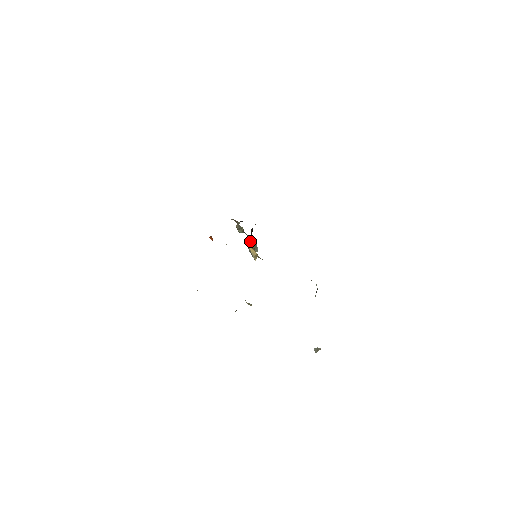
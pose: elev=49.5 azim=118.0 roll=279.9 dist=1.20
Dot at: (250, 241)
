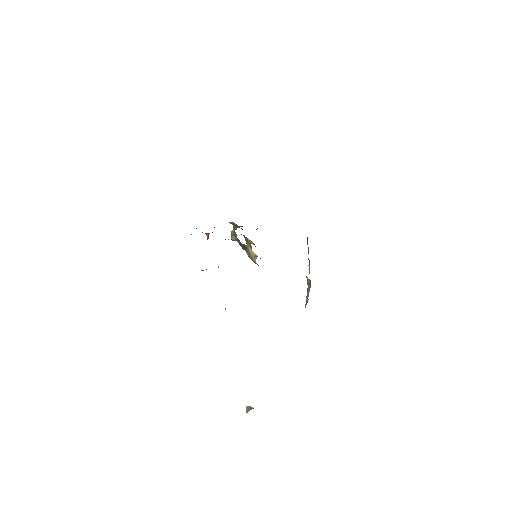
Dot at: occluded
